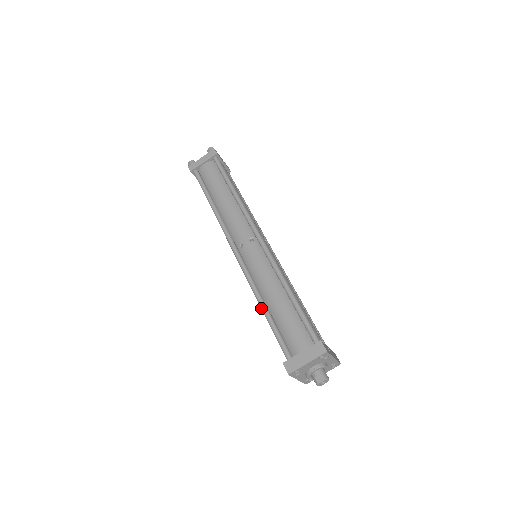
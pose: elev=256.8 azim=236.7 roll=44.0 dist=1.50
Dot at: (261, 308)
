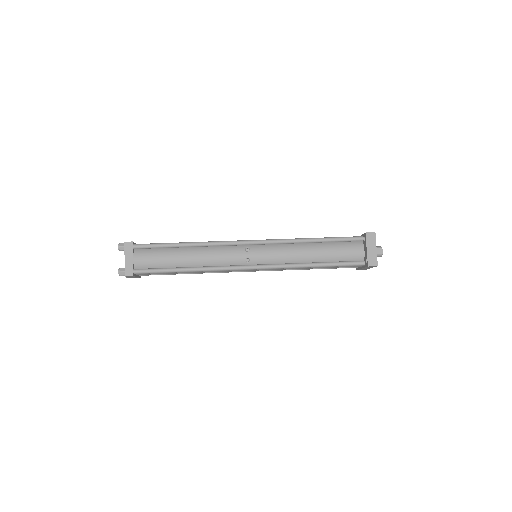
Dot at: occluded
